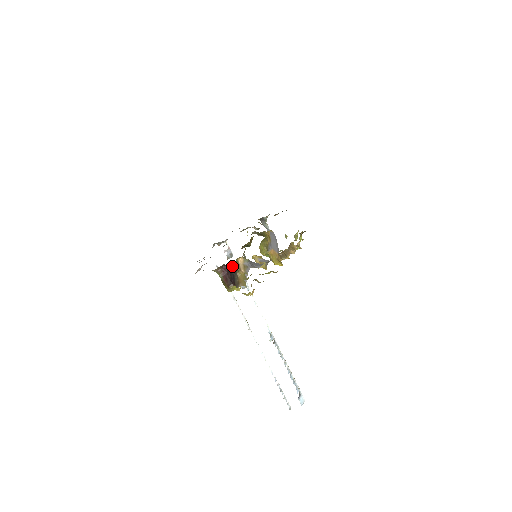
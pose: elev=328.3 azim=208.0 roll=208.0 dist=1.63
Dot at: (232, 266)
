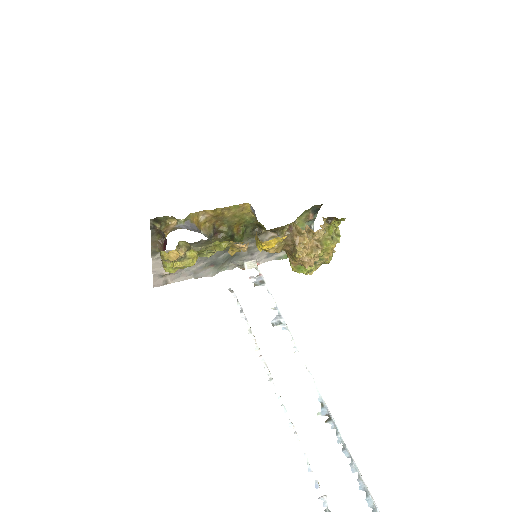
Dot at: occluded
